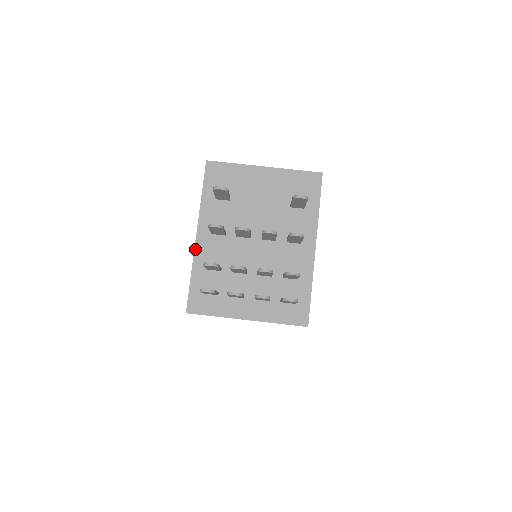
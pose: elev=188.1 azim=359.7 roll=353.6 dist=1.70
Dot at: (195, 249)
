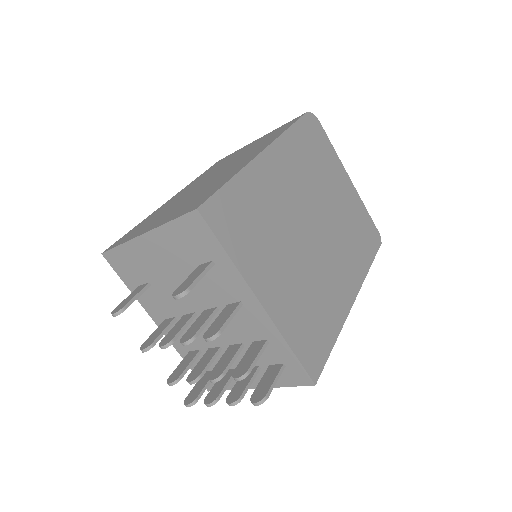
Dot at: occluded
